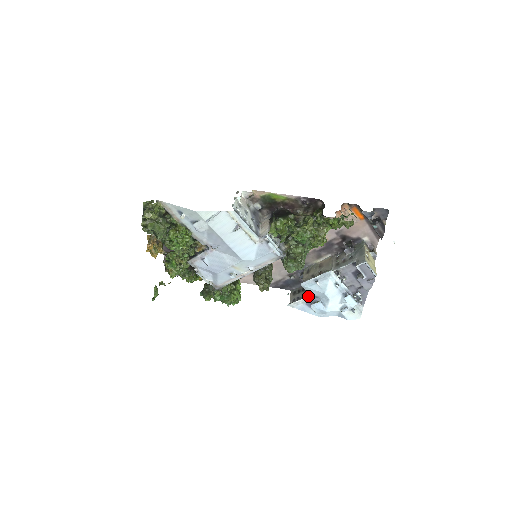
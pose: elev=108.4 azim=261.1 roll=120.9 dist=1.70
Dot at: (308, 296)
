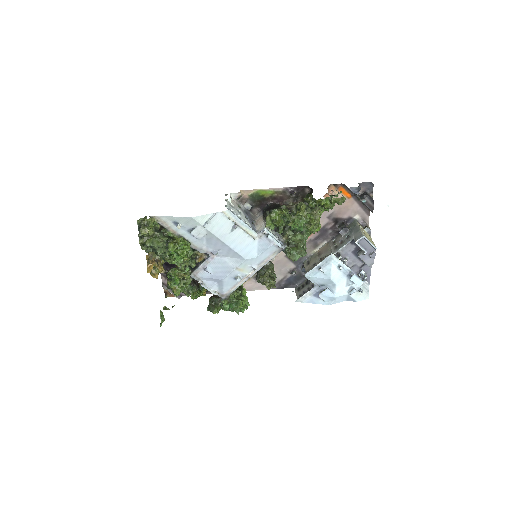
Dot at: (314, 287)
